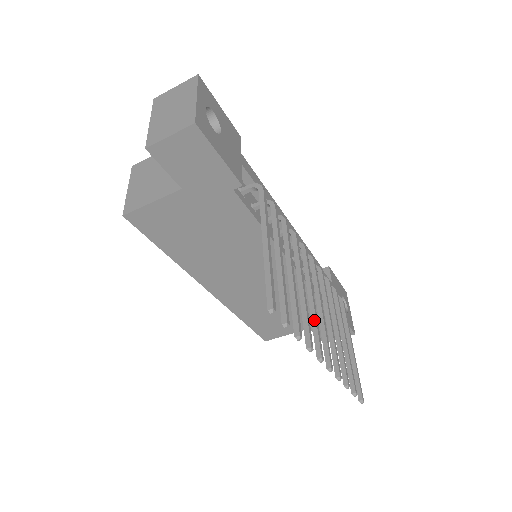
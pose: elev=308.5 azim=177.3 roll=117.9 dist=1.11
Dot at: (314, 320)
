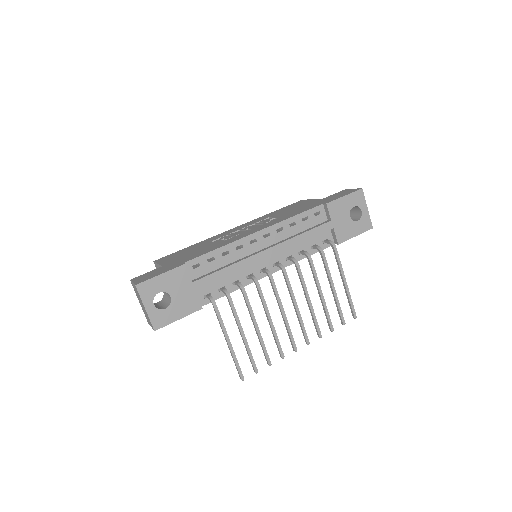
Dot at: (287, 330)
